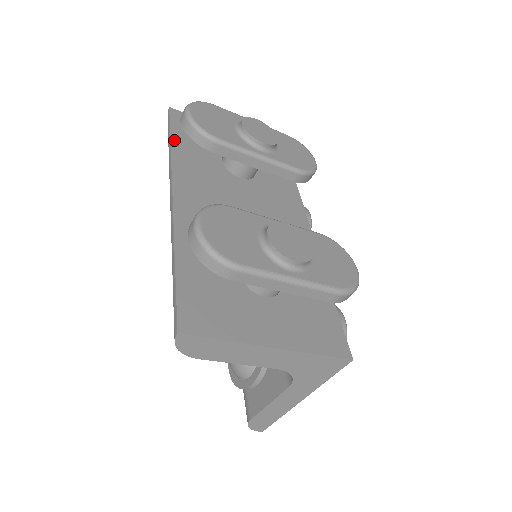
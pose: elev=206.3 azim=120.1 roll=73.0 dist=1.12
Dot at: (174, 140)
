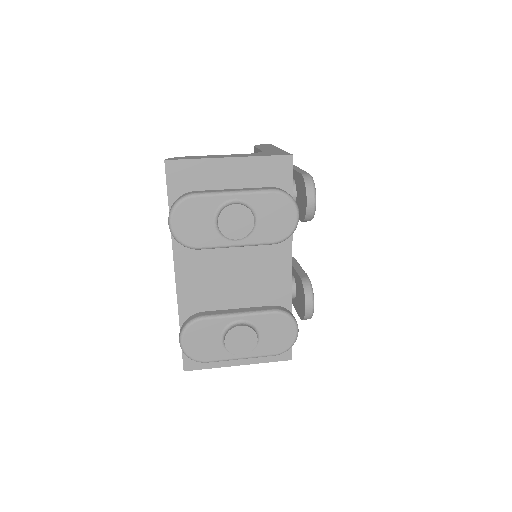
Dot at: occluded
